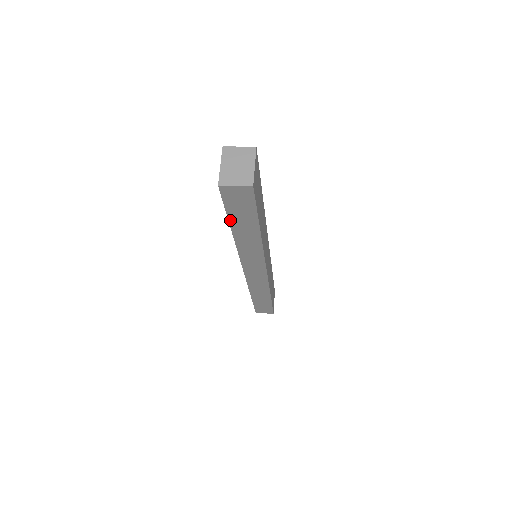
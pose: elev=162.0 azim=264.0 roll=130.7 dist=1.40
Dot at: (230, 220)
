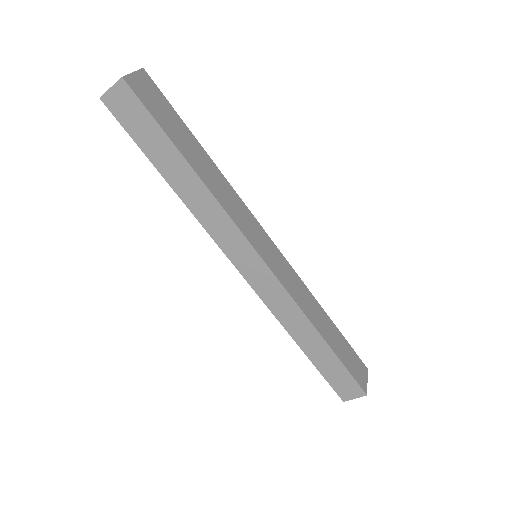
Dot at: (150, 159)
